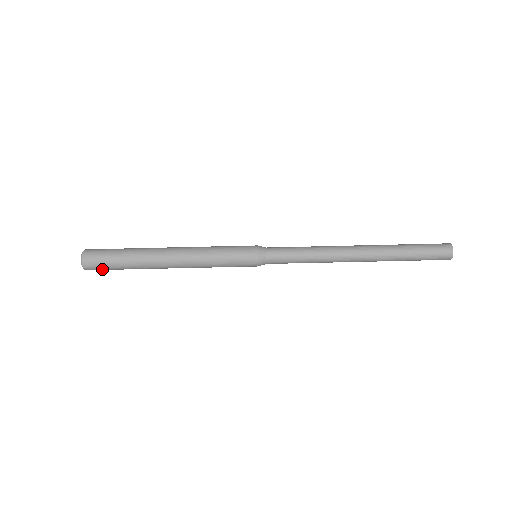
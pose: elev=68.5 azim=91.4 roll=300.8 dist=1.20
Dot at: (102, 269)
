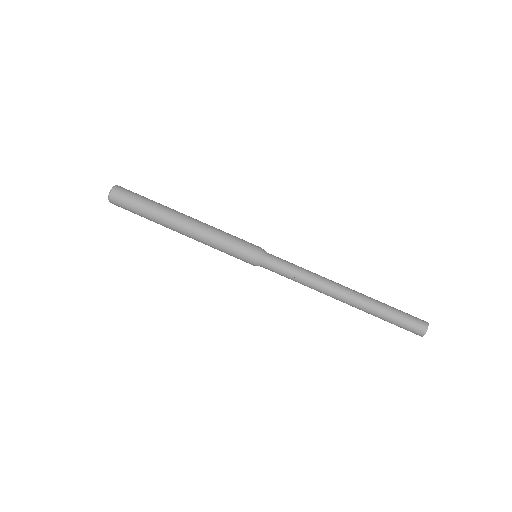
Dot at: (123, 205)
